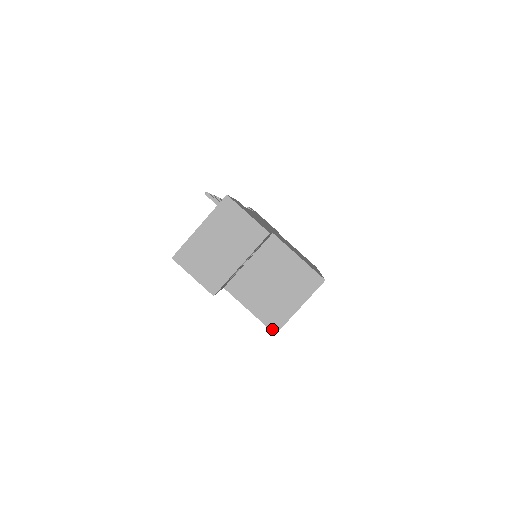
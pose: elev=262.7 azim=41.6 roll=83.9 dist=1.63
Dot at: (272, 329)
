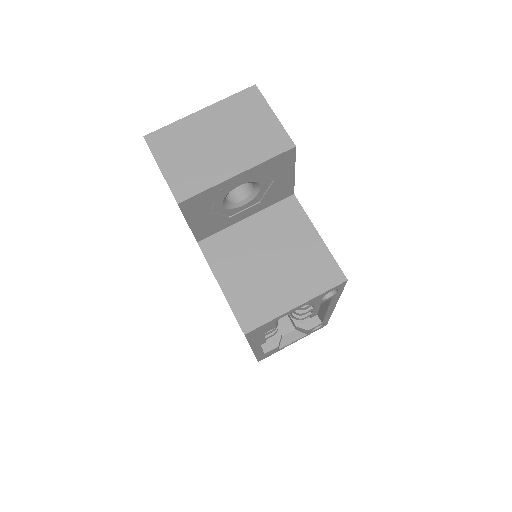
Dot at: (242, 324)
